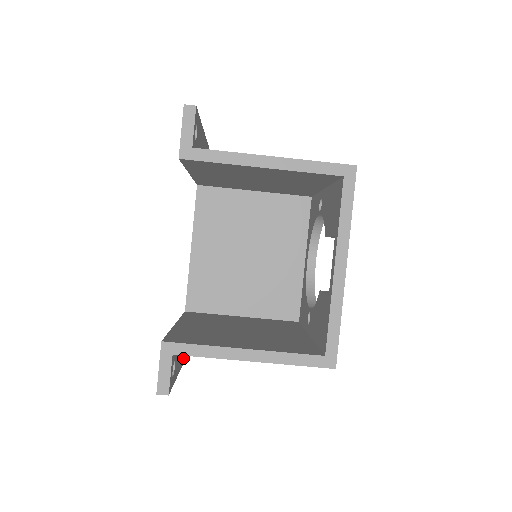
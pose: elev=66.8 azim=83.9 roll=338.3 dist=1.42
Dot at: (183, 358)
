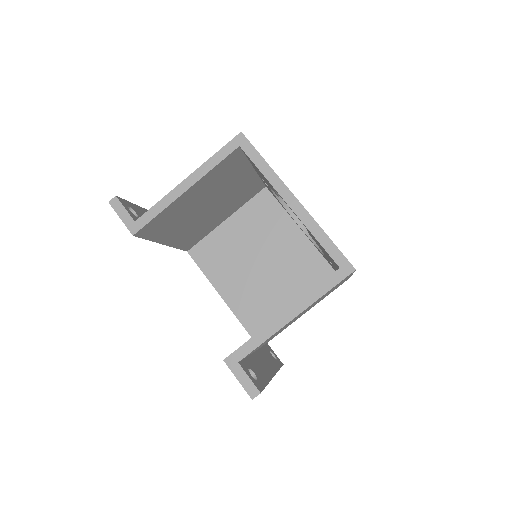
Dot at: (271, 370)
